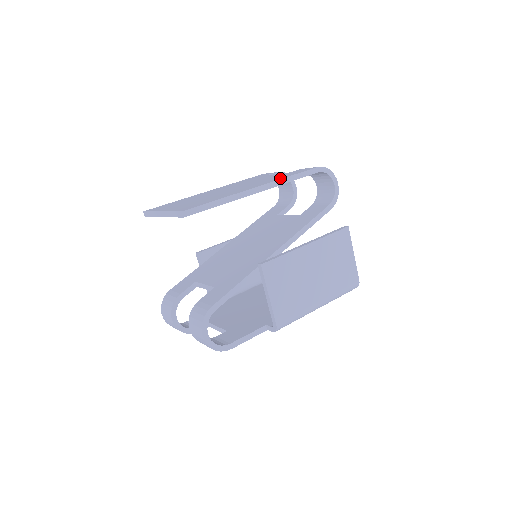
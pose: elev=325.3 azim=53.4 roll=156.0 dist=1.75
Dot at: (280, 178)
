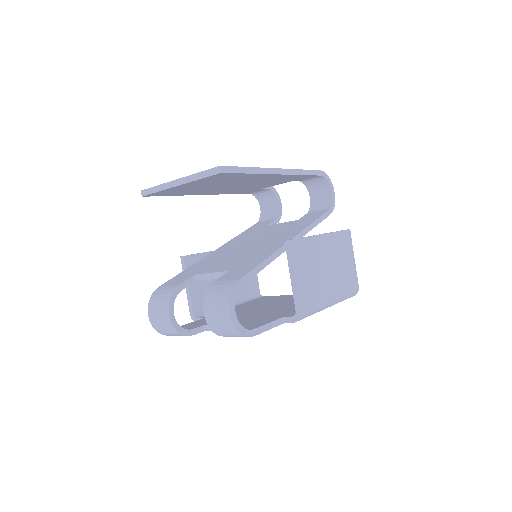
Dot at: occluded
